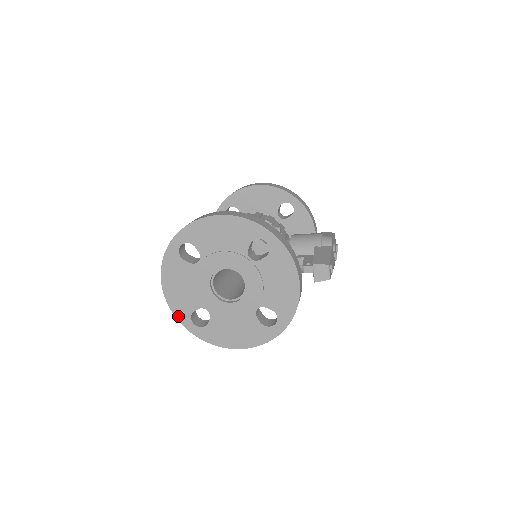
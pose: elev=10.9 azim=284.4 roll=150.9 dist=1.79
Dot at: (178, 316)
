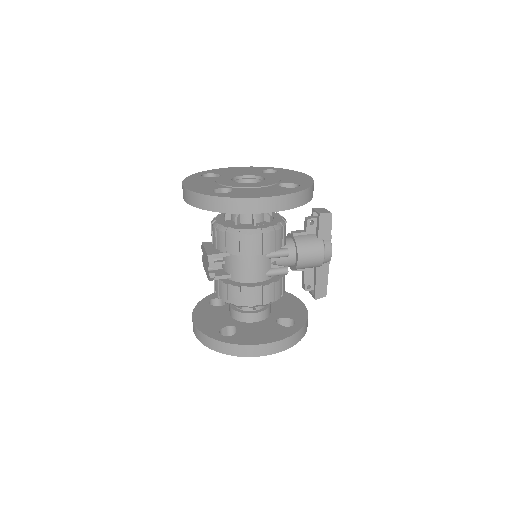
Dot at: occluded
